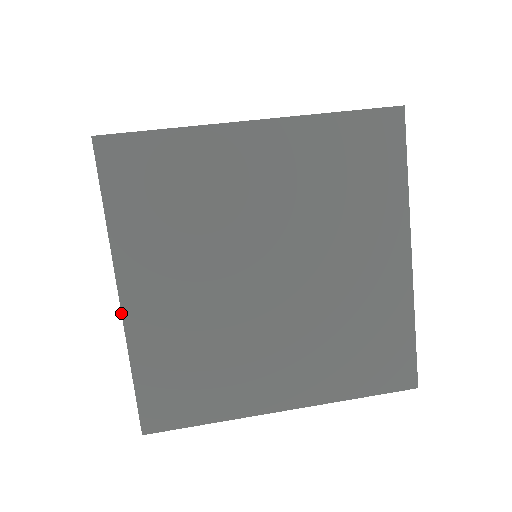
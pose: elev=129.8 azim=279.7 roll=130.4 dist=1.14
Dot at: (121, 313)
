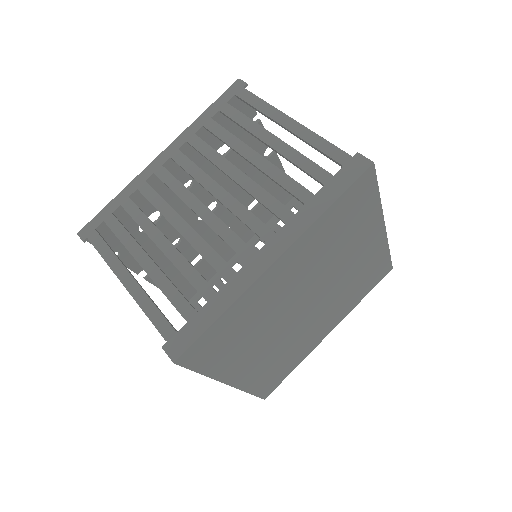
Dot at: occluded
